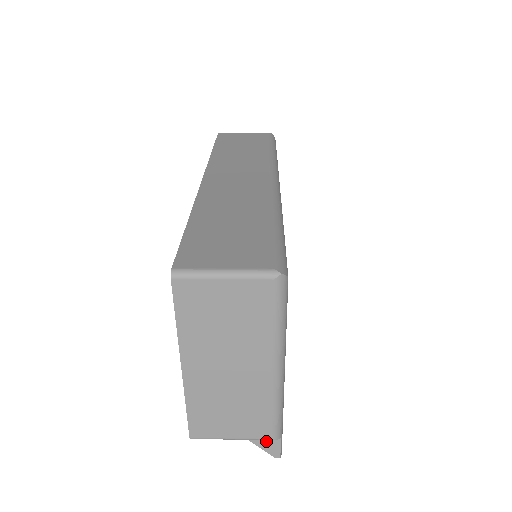
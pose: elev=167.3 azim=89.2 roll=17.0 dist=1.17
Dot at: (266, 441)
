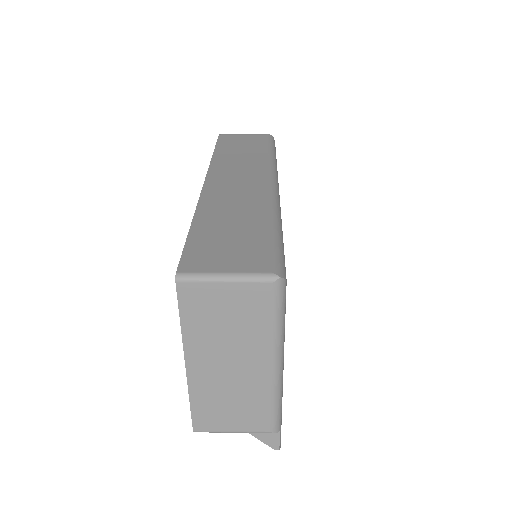
Dot at: (266, 434)
